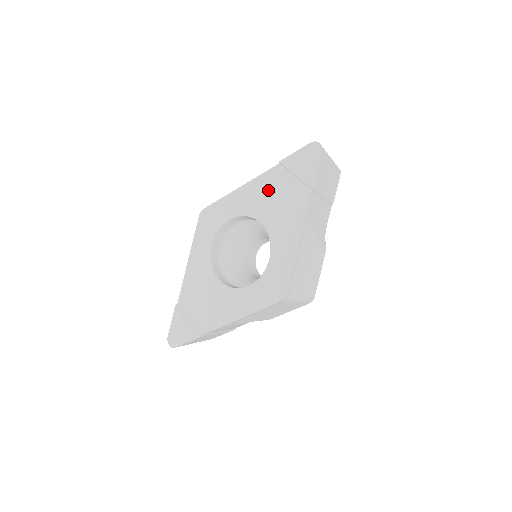
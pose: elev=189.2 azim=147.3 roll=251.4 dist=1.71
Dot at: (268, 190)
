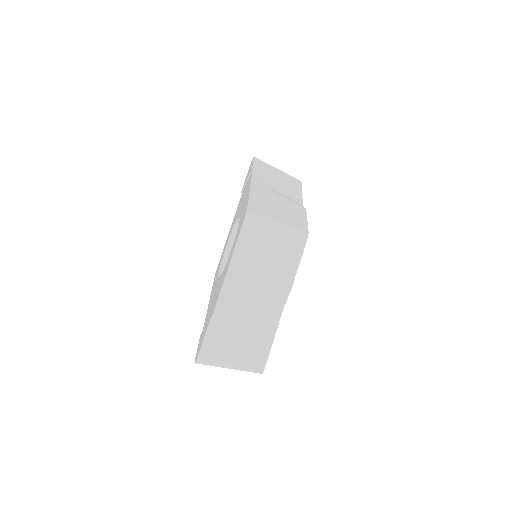
Dot at: (238, 207)
